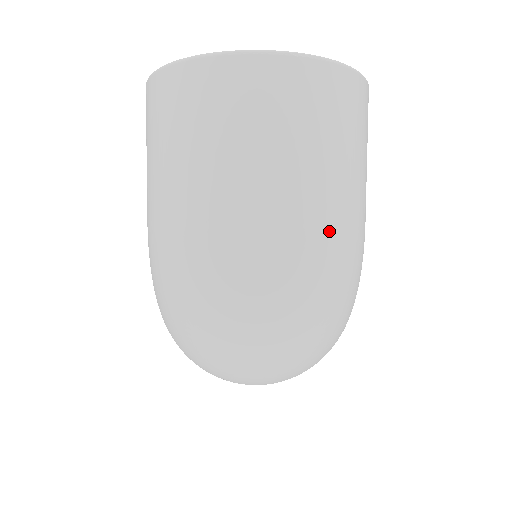
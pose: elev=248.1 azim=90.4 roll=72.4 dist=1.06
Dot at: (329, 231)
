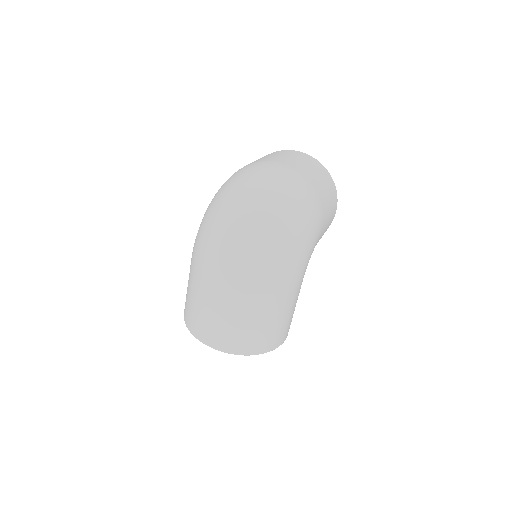
Dot at: (308, 182)
